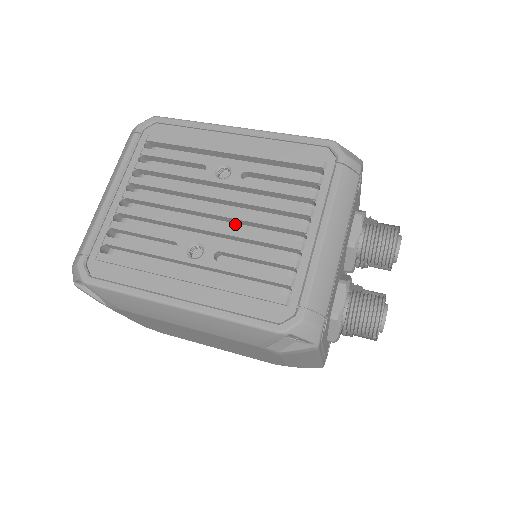
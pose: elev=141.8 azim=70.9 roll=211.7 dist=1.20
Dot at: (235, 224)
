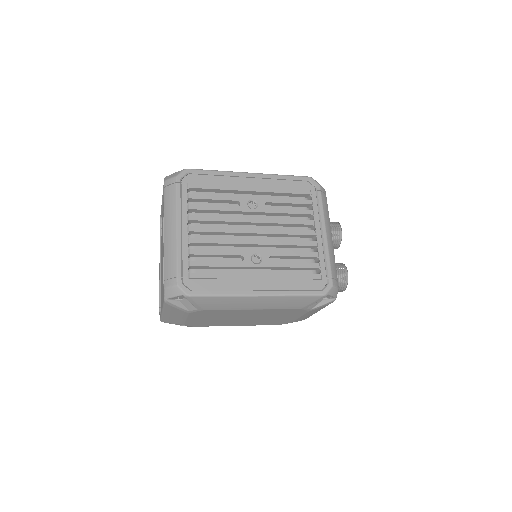
Dot at: (270, 237)
